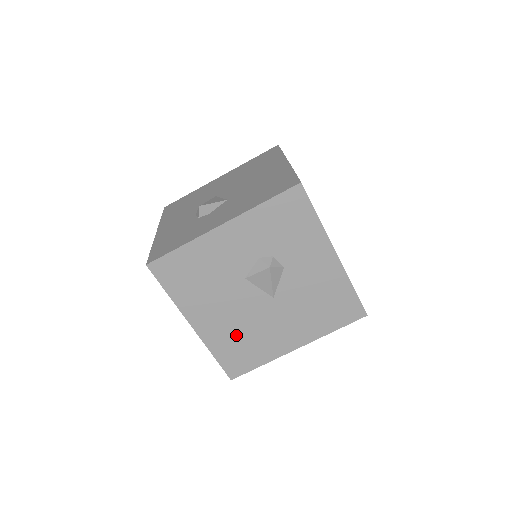
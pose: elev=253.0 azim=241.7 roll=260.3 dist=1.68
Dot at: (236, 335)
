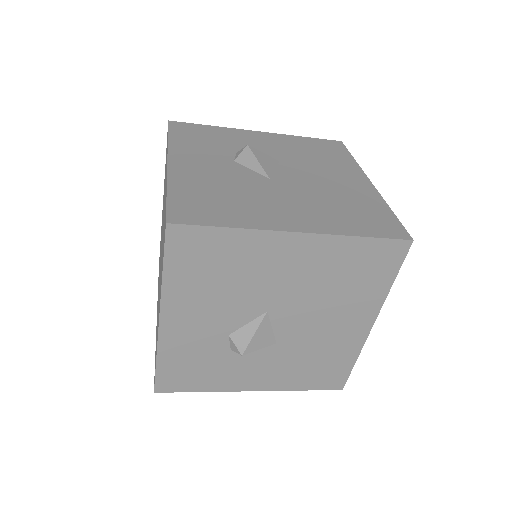
Dot at: occluded
